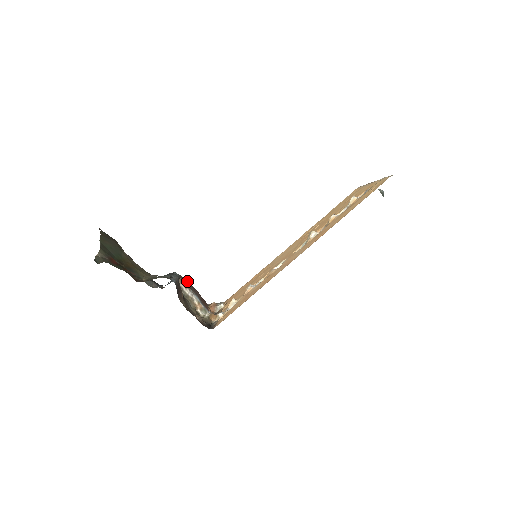
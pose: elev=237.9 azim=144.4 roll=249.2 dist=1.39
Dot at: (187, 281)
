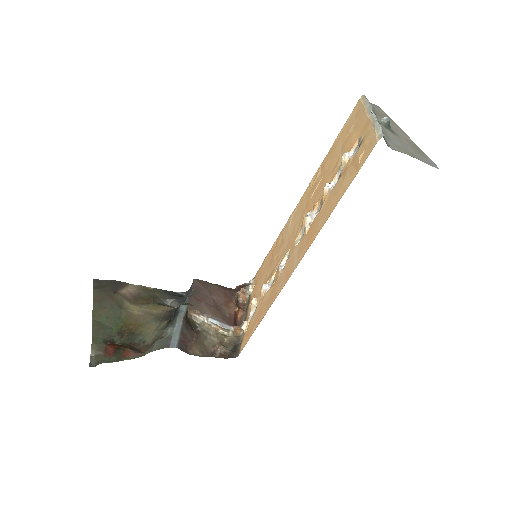
Dot at: (199, 301)
